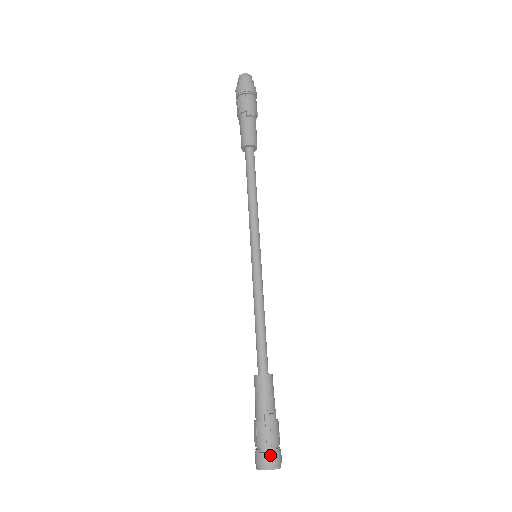
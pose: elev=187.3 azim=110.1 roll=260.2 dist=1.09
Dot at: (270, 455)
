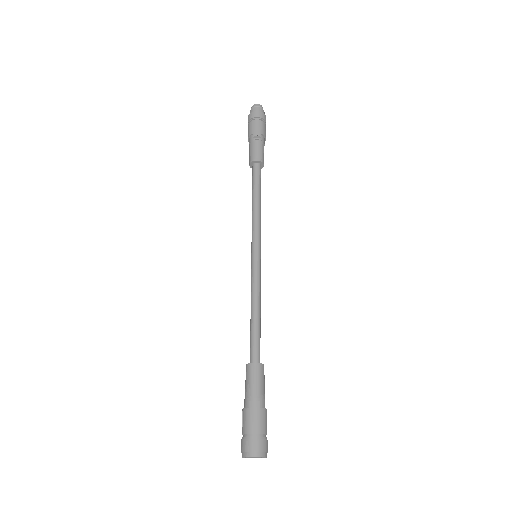
Dot at: (251, 441)
